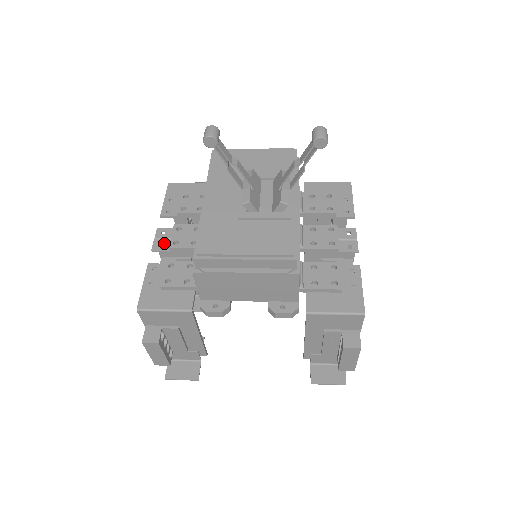
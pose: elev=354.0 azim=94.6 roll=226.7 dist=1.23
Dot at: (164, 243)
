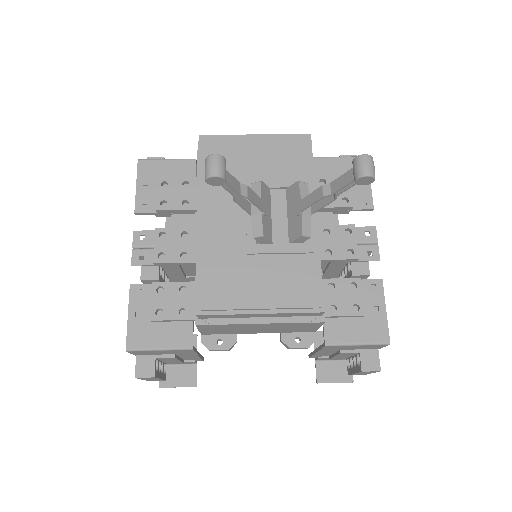
Dot at: (146, 254)
